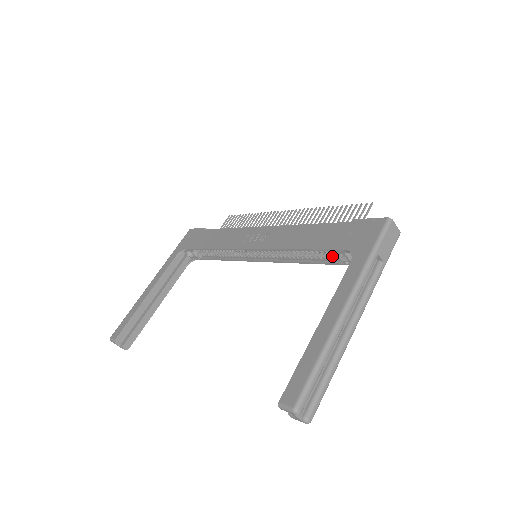
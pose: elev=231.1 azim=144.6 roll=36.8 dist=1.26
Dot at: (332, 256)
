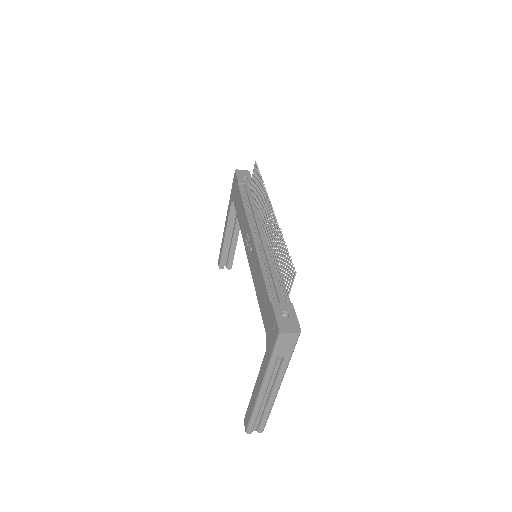
Dot at: occluded
